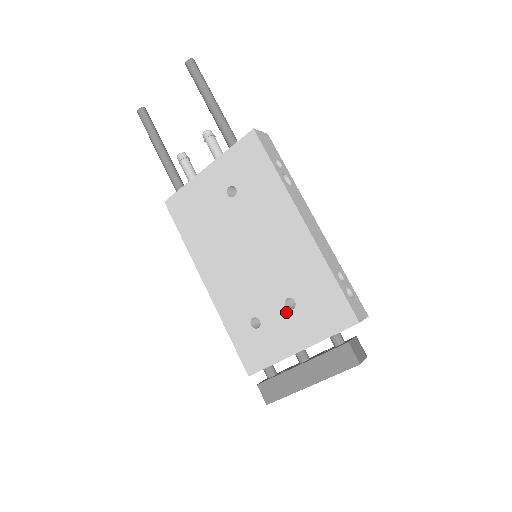
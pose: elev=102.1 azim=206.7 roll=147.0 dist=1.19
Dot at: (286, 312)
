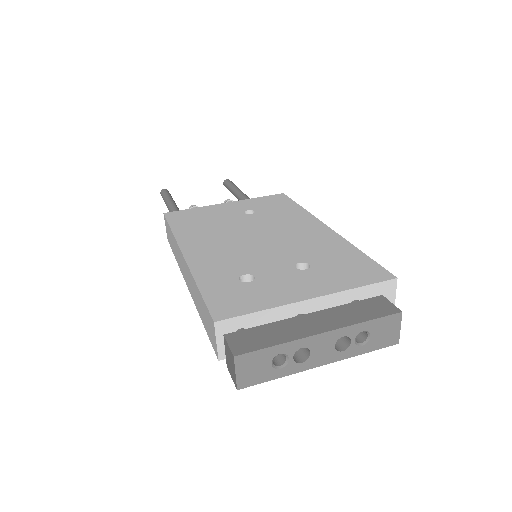
Dot at: (296, 271)
